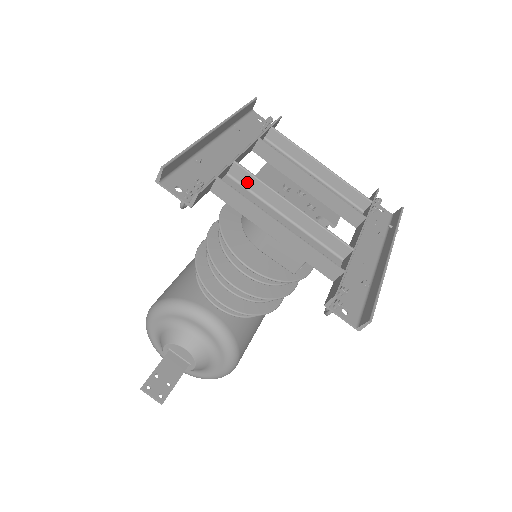
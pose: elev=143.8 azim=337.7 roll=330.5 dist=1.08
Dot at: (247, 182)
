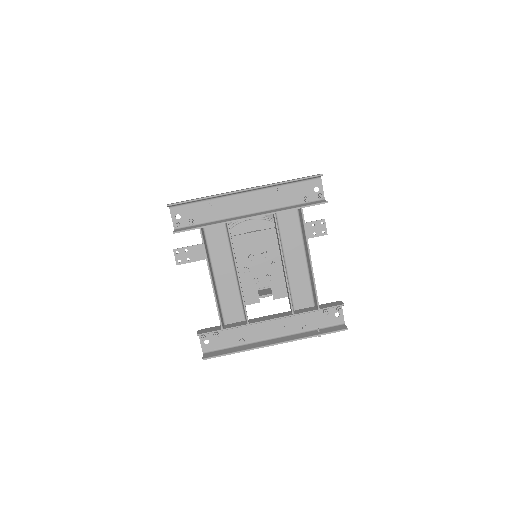
Dot at: (229, 238)
